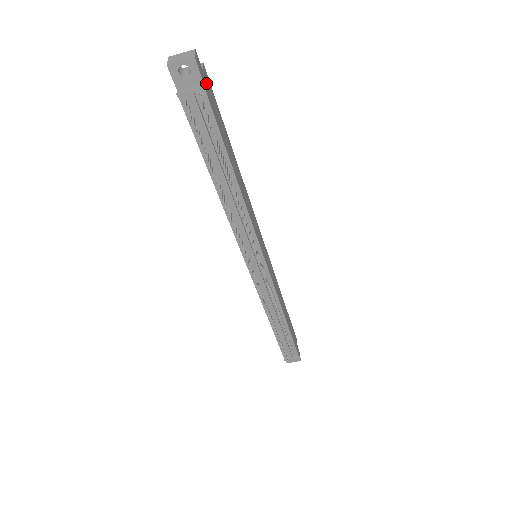
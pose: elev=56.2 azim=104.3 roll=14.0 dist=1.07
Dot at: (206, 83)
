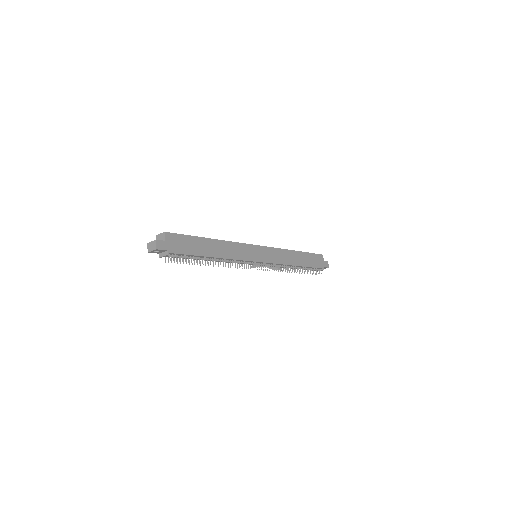
Dot at: (170, 244)
